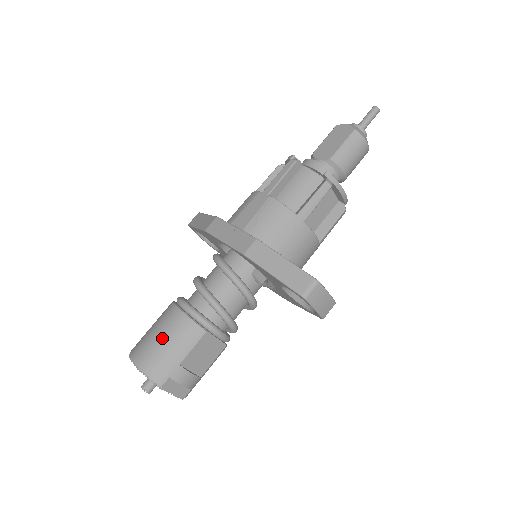
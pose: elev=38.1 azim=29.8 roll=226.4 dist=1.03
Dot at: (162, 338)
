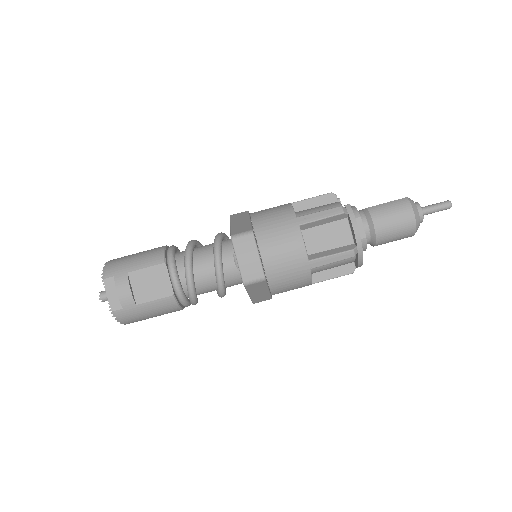
Dot at: (137, 253)
